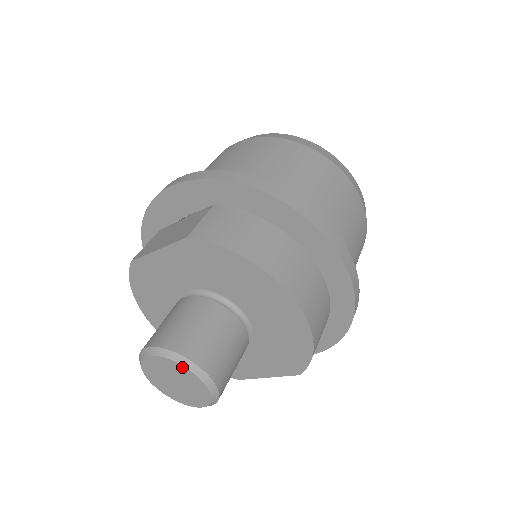
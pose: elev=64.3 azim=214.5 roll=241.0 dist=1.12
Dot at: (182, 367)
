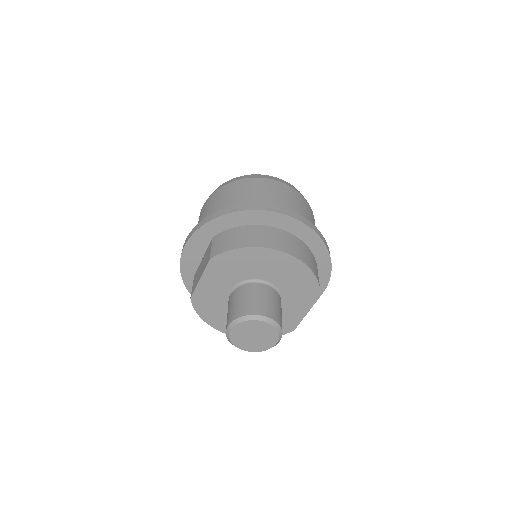
Dot at: (250, 321)
